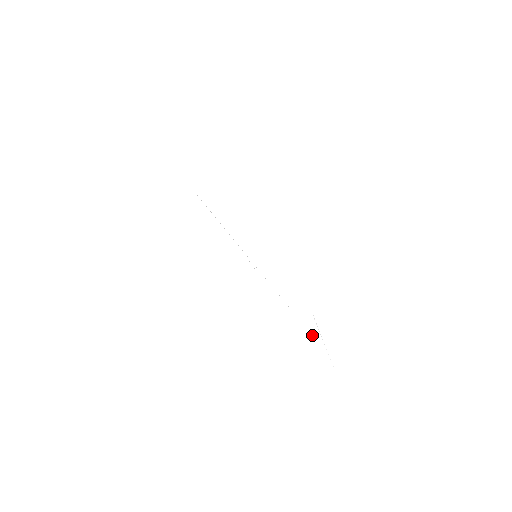
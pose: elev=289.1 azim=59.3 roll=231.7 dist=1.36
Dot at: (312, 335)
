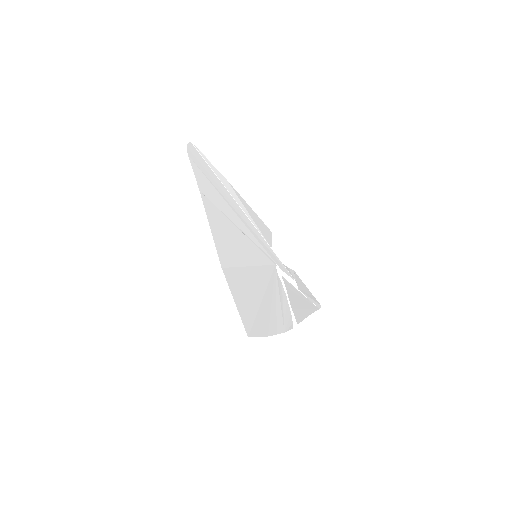
Dot at: (303, 294)
